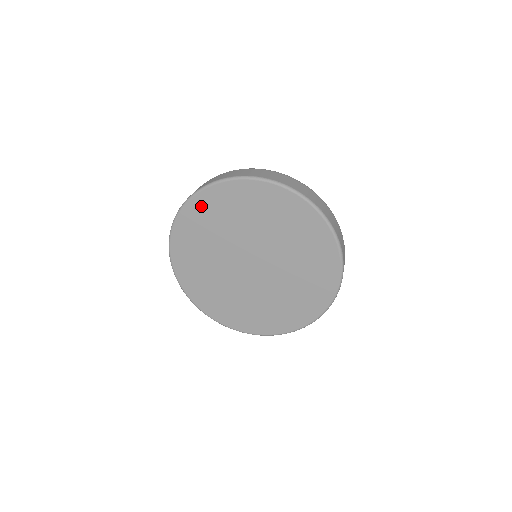
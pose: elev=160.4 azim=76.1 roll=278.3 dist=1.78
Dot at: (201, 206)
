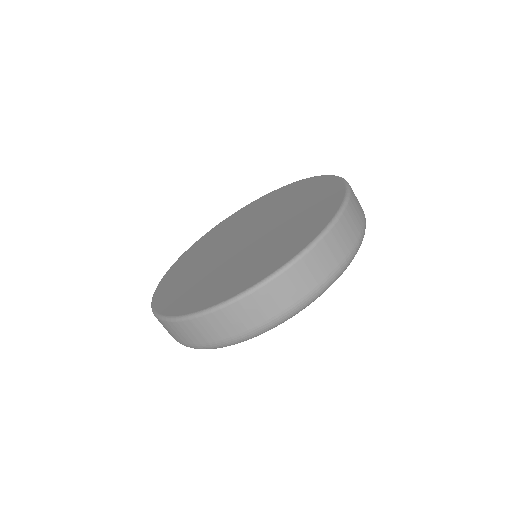
Dot at: (231, 219)
